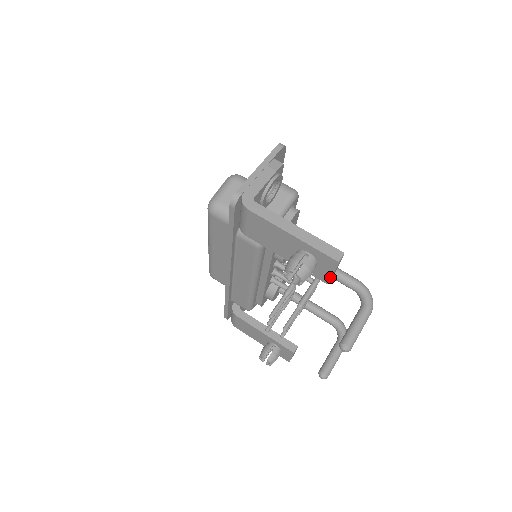
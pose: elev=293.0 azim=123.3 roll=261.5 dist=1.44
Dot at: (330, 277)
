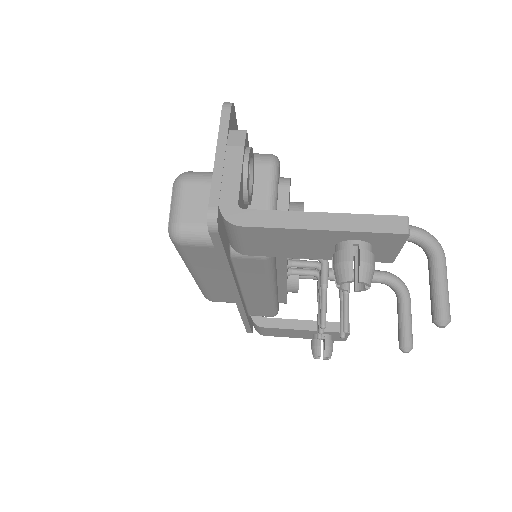
Dot at: (396, 254)
